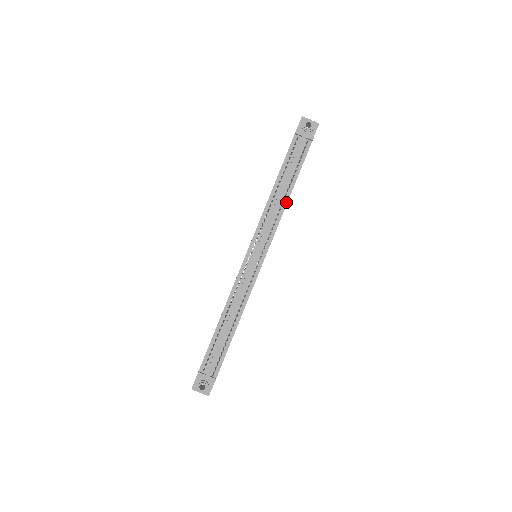
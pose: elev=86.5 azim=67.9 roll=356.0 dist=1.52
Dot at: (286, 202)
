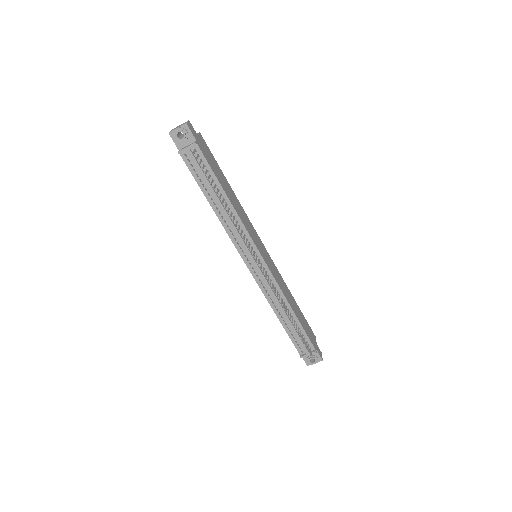
Dot at: (232, 208)
